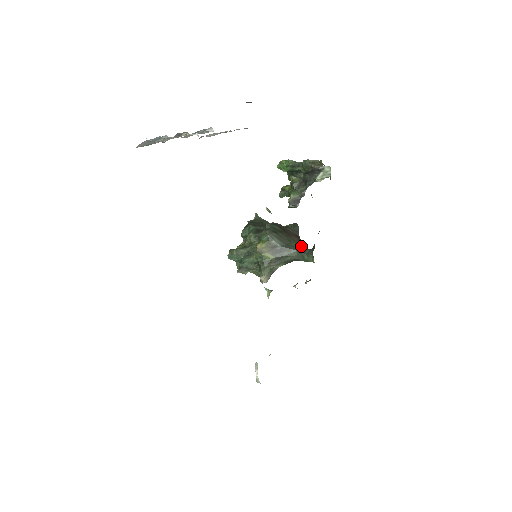
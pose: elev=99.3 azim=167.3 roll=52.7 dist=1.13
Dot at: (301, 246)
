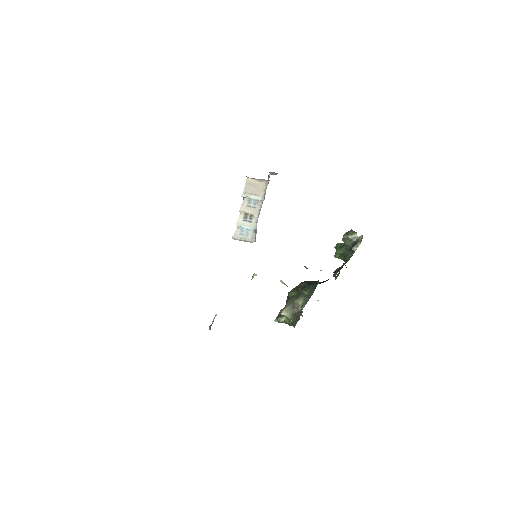
Dot at: (320, 283)
